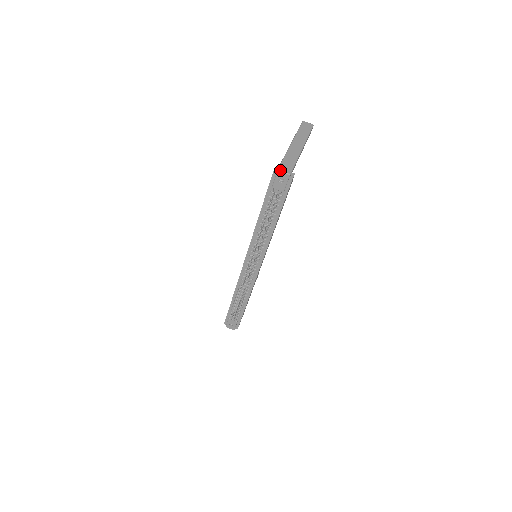
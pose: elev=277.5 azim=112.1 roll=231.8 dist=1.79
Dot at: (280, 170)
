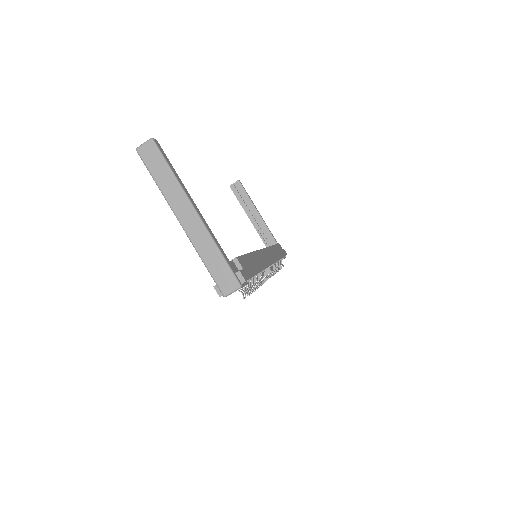
Dot at: (227, 295)
